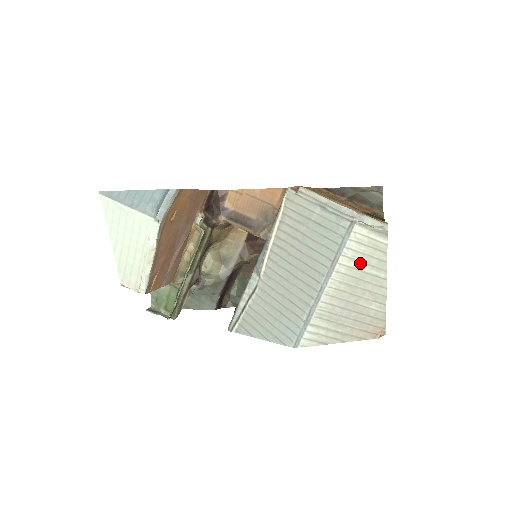
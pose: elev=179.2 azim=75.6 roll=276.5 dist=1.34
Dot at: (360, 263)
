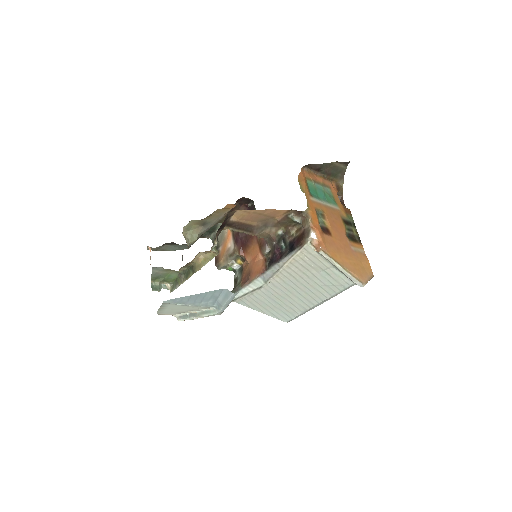
Dot at: occluded
